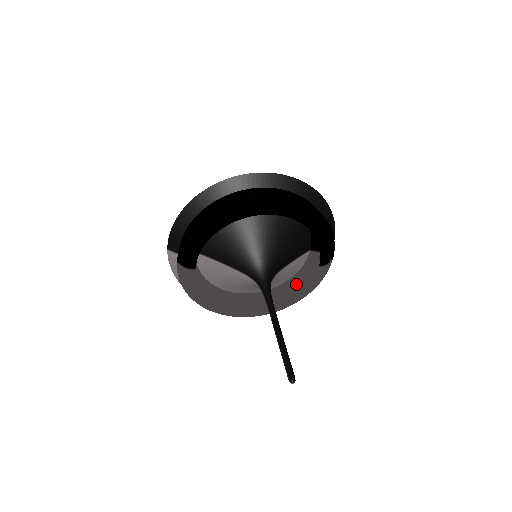
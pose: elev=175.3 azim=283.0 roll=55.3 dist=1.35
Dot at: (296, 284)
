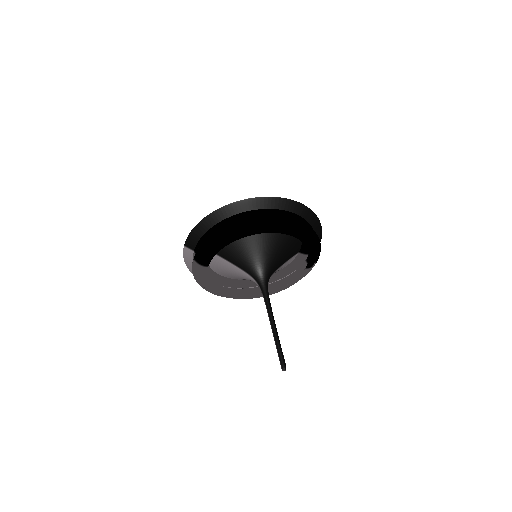
Dot at: (283, 275)
